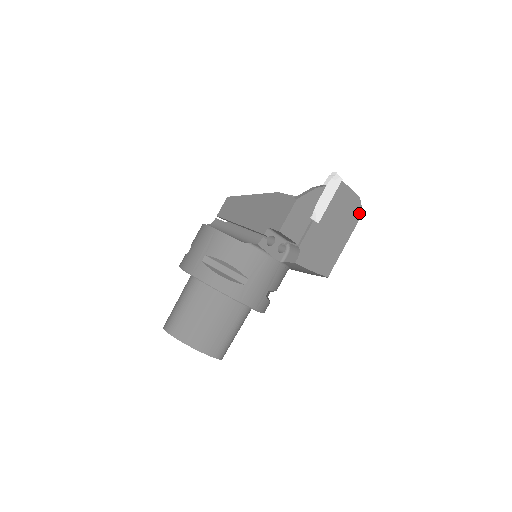
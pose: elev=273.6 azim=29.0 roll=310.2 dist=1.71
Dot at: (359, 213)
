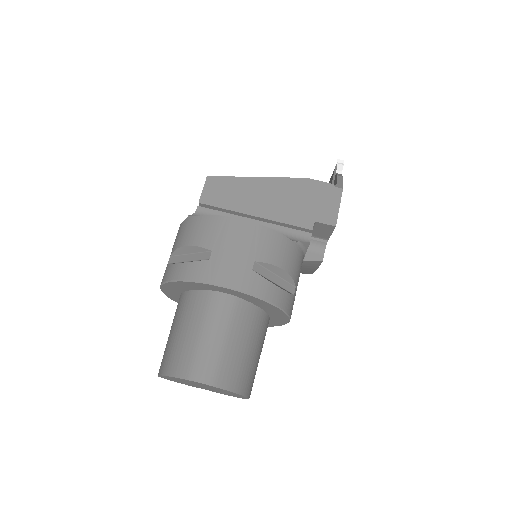
Dot at: occluded
